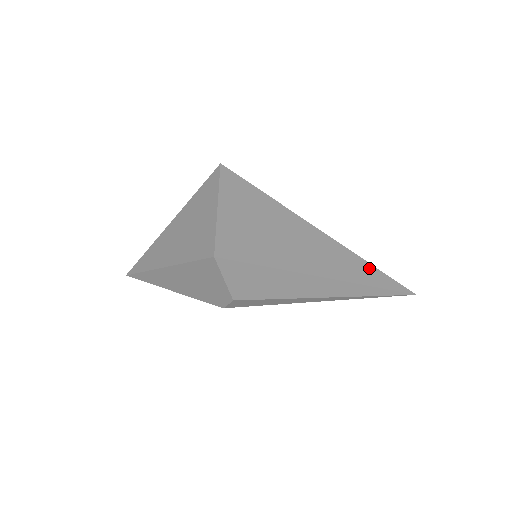
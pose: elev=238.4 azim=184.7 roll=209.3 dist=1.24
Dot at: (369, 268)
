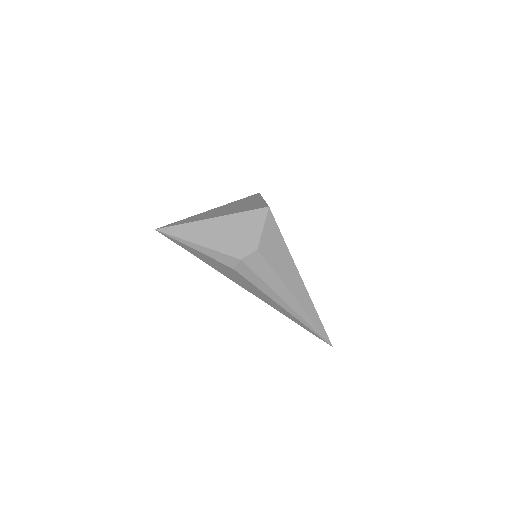
Dot at: occluded
